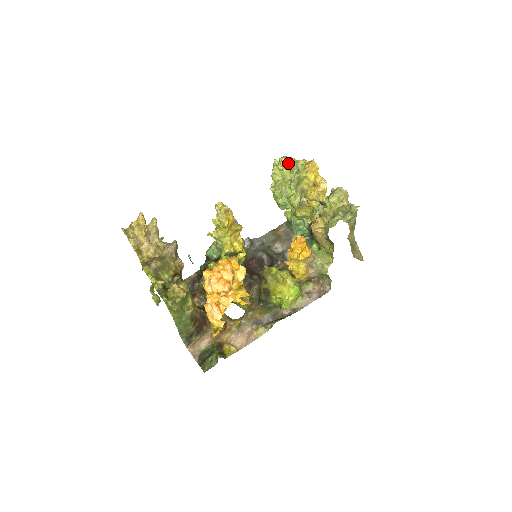
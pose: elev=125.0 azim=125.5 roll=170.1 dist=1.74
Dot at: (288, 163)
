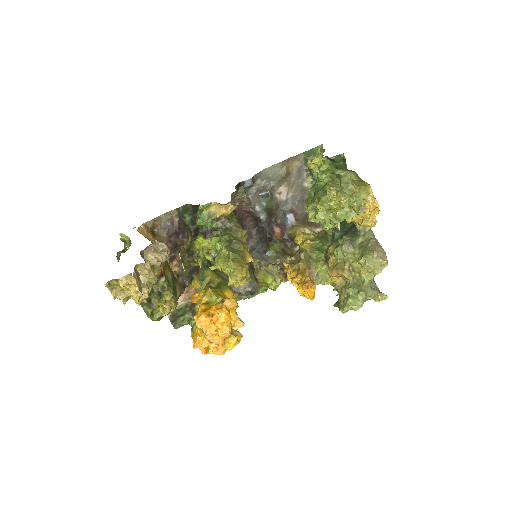
Dot at: (345, 206)
